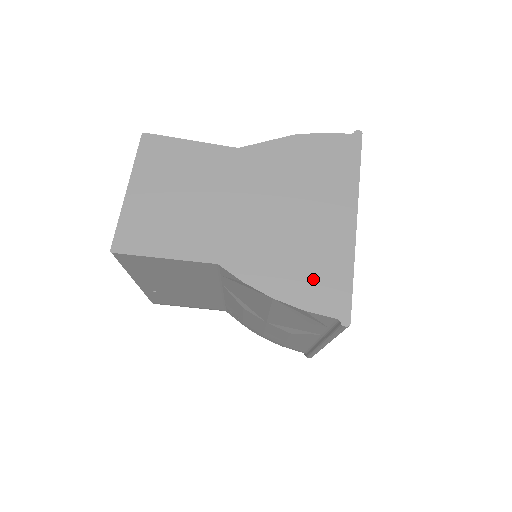
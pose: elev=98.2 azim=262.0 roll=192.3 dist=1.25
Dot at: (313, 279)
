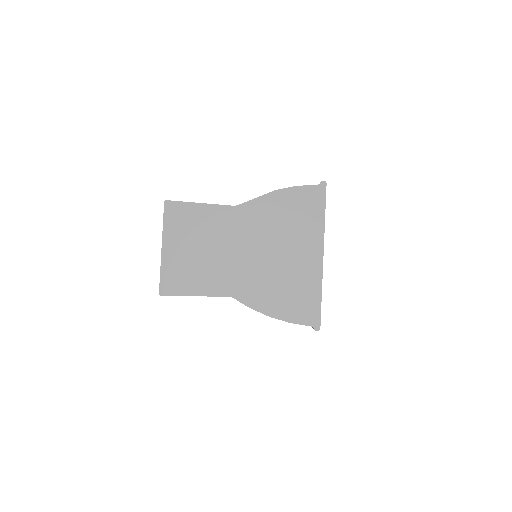
Dot at: (295, 301)
